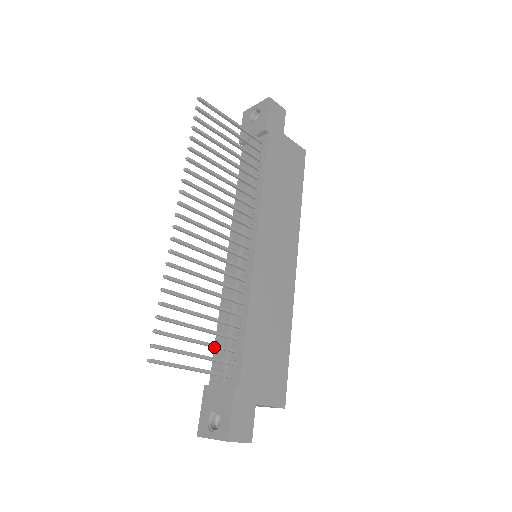
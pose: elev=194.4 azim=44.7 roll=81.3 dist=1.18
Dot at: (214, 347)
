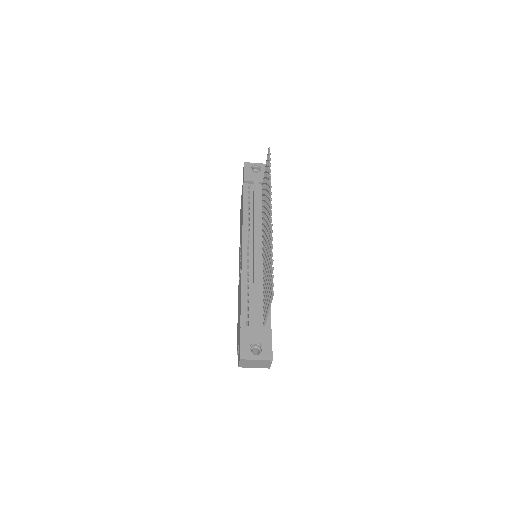
Dot at: occluded
